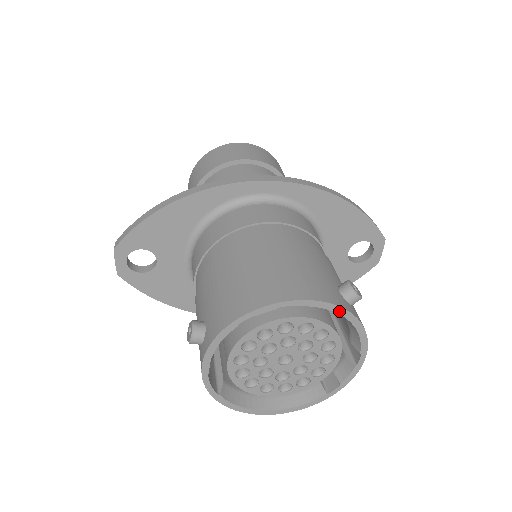
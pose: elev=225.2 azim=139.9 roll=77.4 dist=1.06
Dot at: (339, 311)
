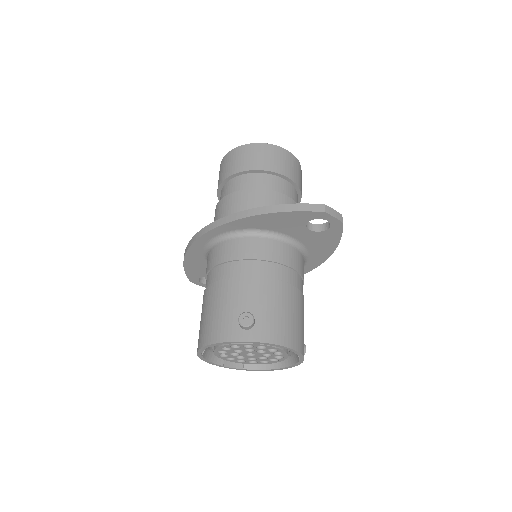
Dot at: (234, 342)
